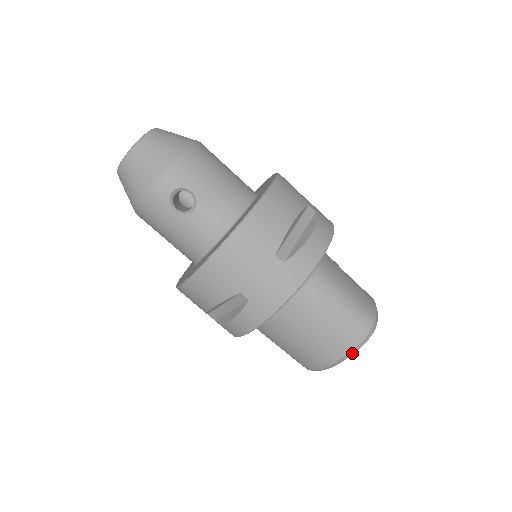
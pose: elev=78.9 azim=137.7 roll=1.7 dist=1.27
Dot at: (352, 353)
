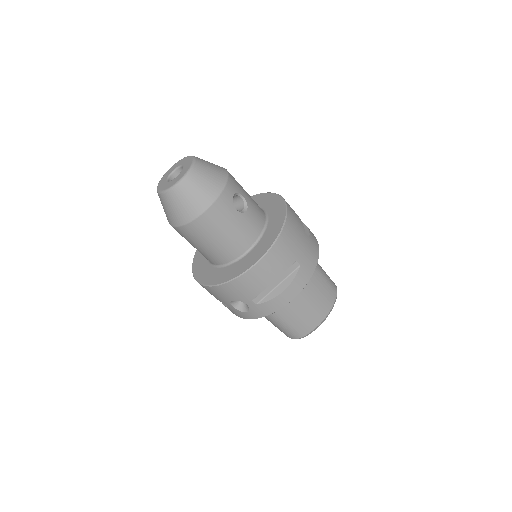
Dot at: (333, 305)
